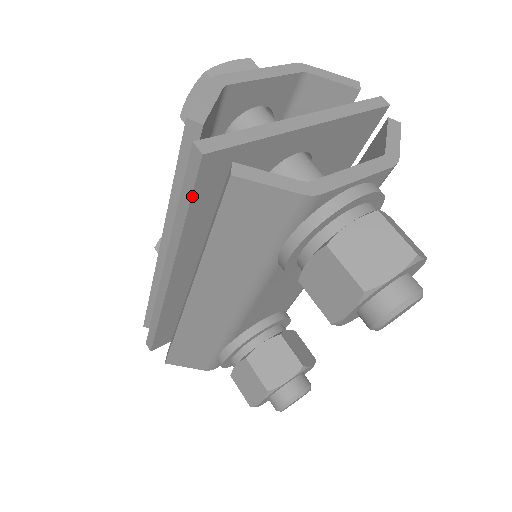
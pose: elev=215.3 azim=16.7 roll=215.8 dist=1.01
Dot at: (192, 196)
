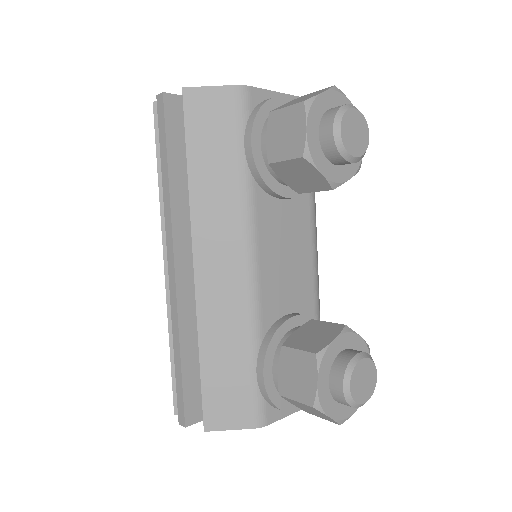
Dot at: (166, 136)
